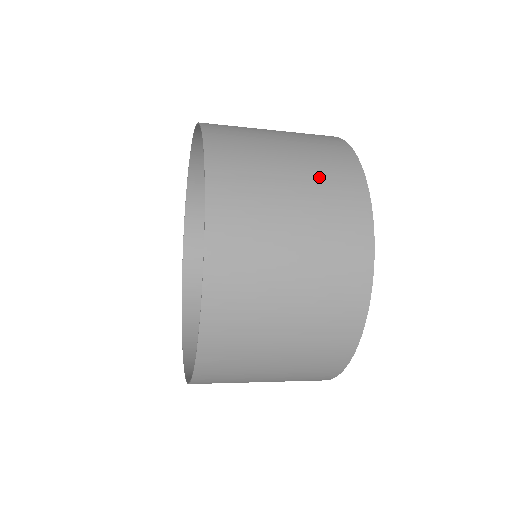
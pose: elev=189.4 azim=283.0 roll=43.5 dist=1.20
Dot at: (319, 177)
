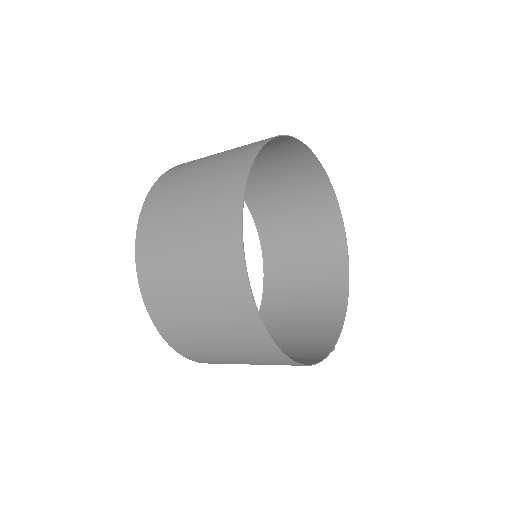
Dot at: (223, 161)
